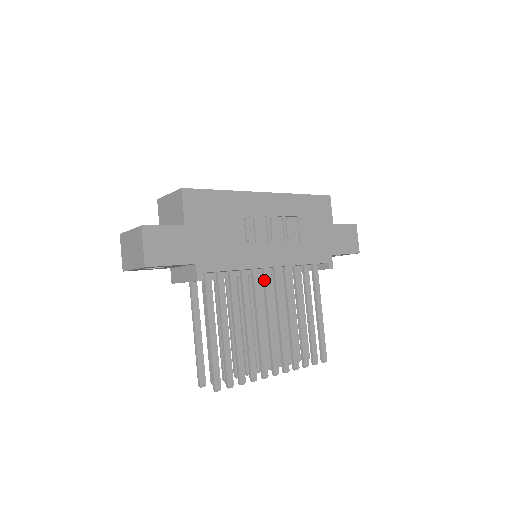
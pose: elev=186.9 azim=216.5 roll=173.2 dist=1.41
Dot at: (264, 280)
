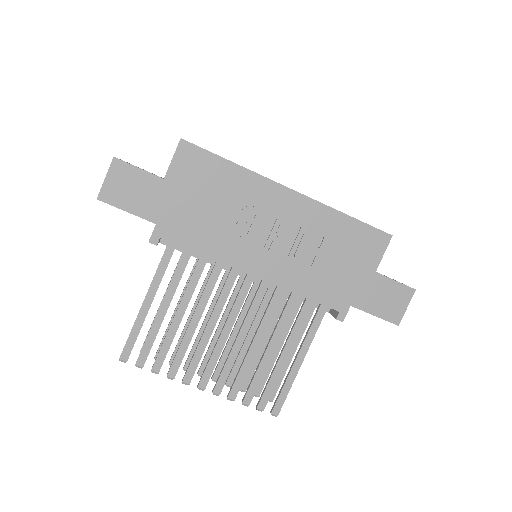
Dot at: (242, 285)
